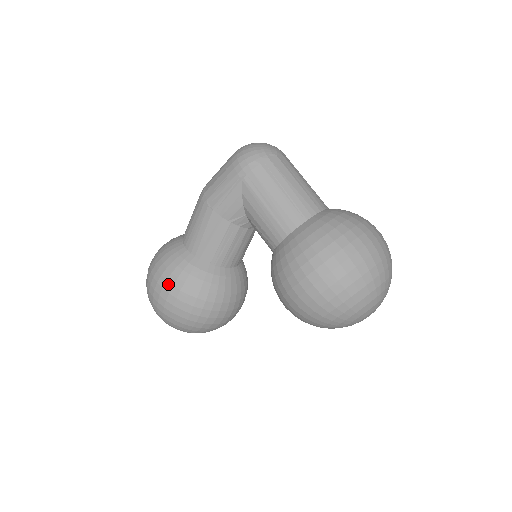
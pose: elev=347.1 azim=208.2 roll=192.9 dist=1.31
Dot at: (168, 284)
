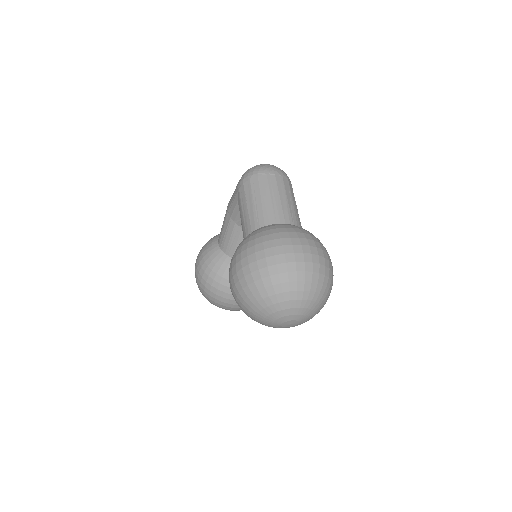
Dot at: (198, 261)
